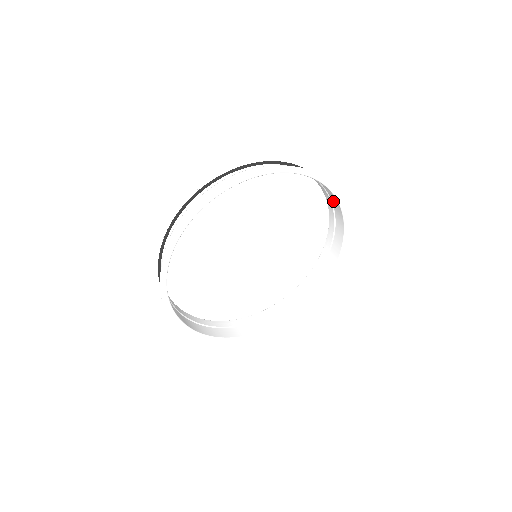
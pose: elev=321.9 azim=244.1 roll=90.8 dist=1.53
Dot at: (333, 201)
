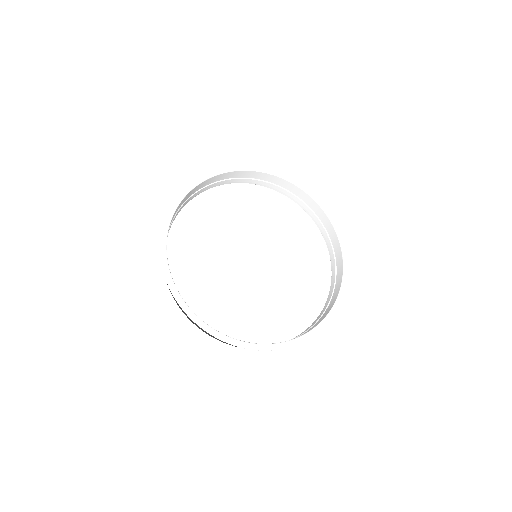
Dot at: (316, 212)
